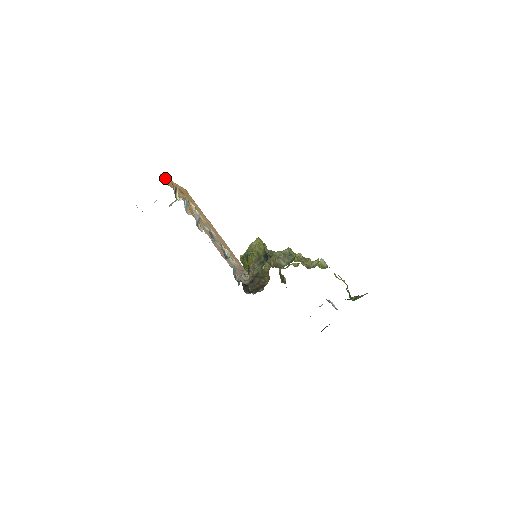
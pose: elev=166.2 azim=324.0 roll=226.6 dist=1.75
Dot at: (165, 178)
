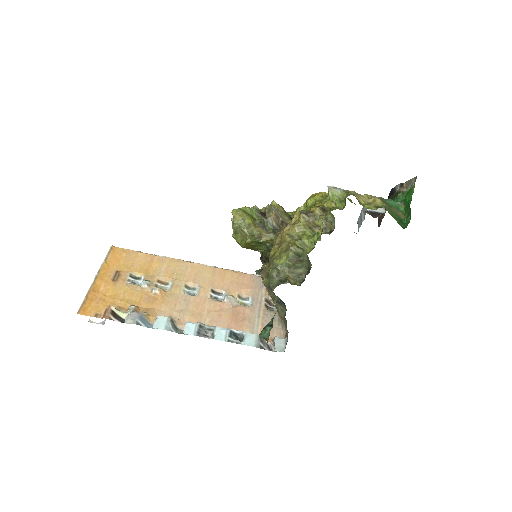
Dot at: (86, 302)
